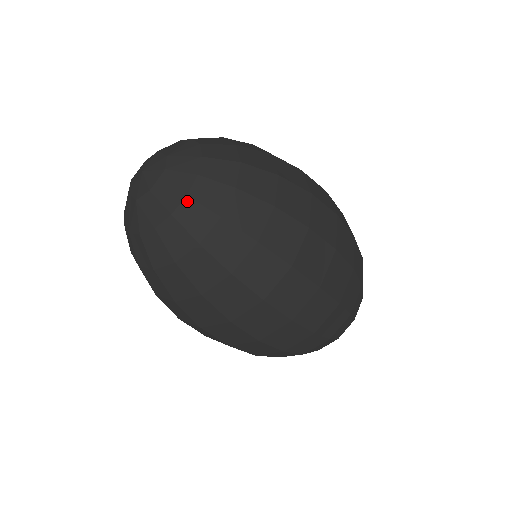
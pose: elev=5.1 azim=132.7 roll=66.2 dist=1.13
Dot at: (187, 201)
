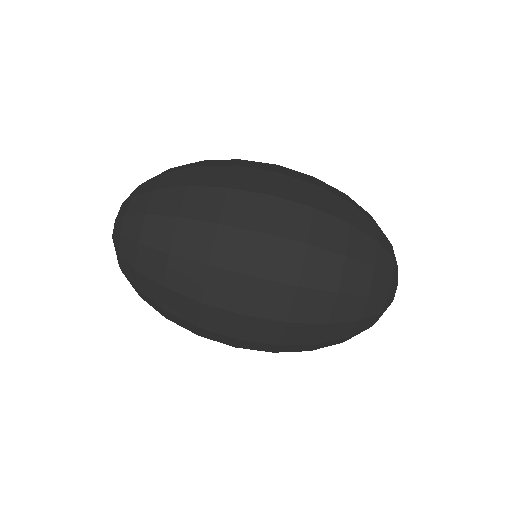
Dot at: (121, 269)
